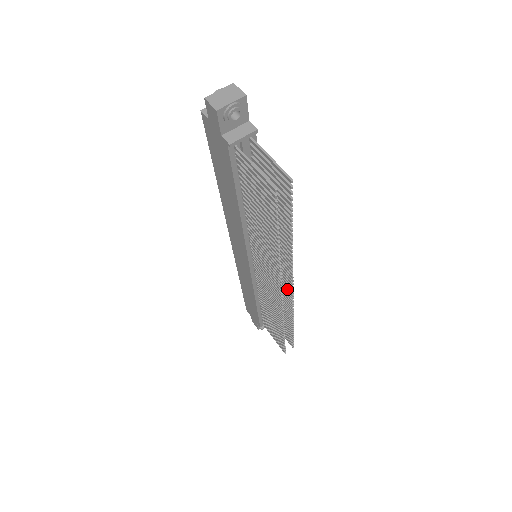
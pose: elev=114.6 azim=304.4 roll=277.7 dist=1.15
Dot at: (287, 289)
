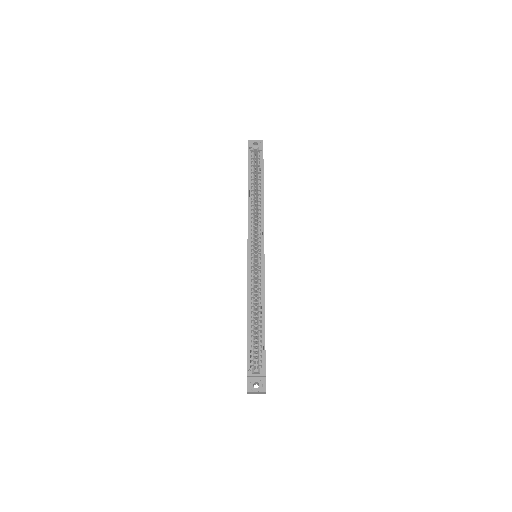
Dot at: occluded
